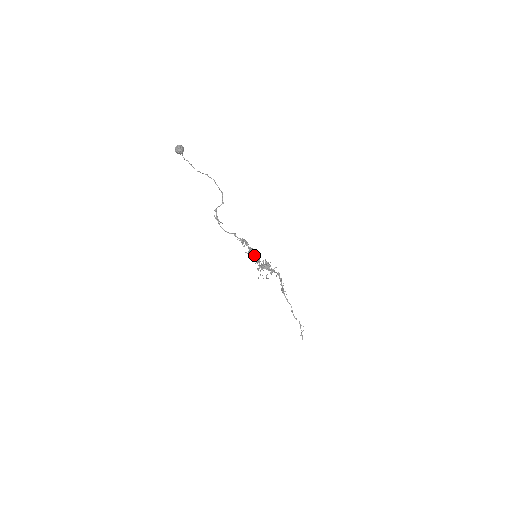
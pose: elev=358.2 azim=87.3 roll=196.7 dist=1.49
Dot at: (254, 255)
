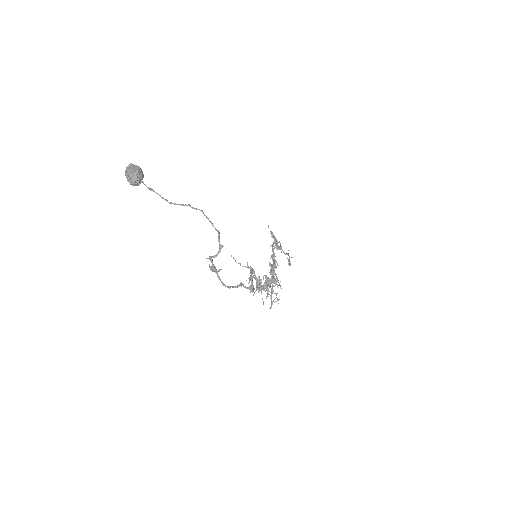
Dot at: (263, 284)
